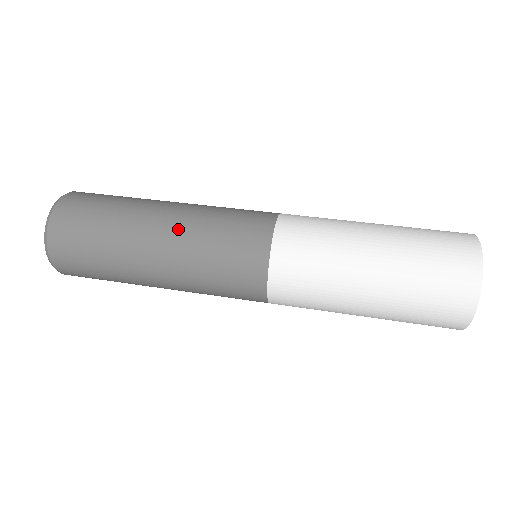
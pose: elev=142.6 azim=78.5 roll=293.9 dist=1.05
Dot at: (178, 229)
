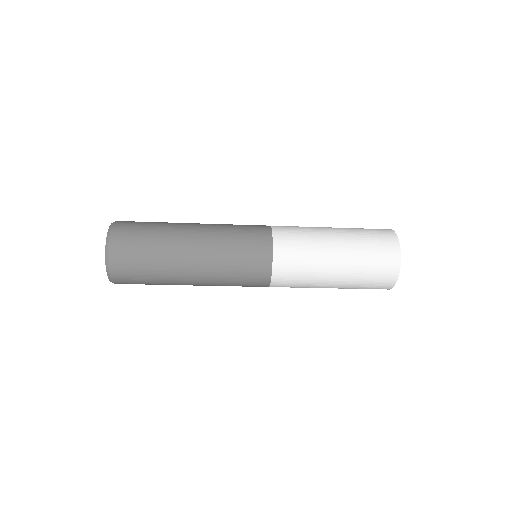
Dot at: (208, 235)
